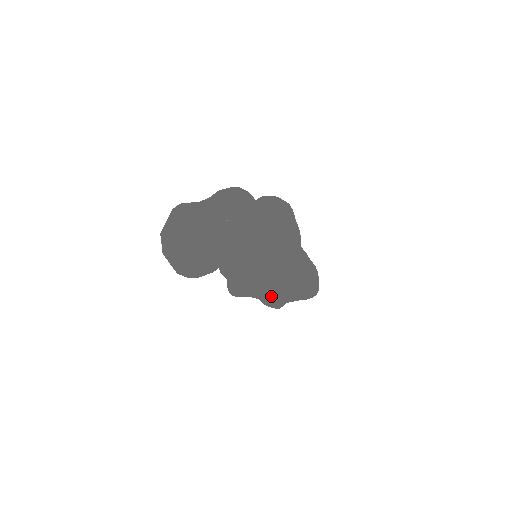
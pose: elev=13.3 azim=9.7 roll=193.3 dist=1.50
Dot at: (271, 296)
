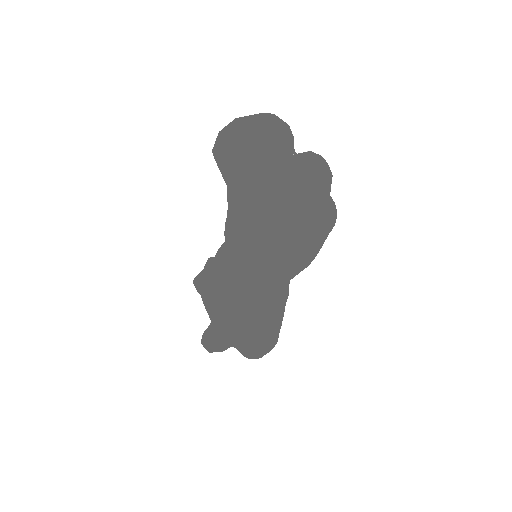
Dot at: (227, 304)
